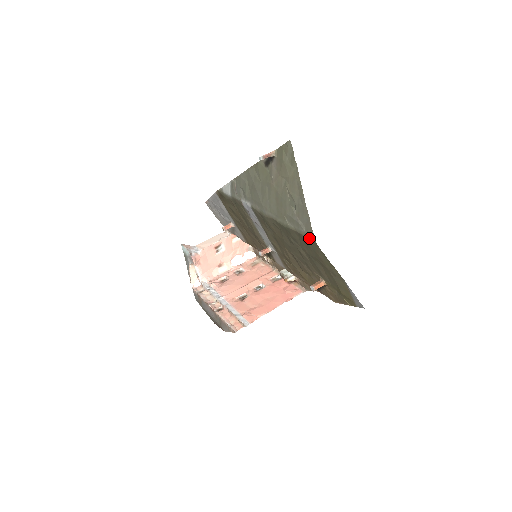
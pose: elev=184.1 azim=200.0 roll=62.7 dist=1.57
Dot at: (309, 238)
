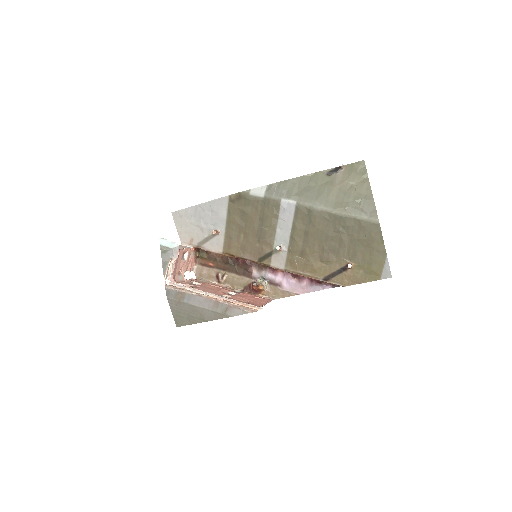
Dot at: (372, 222)
